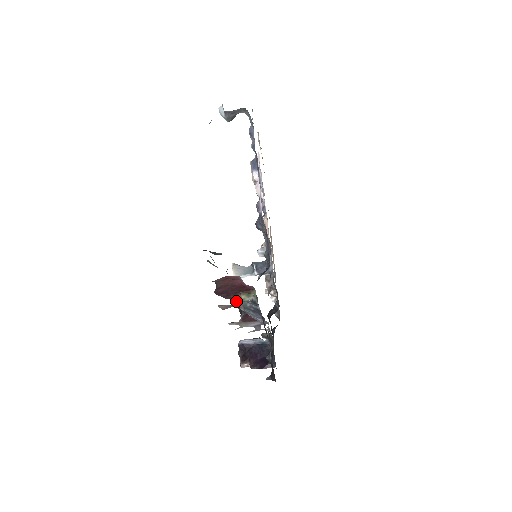
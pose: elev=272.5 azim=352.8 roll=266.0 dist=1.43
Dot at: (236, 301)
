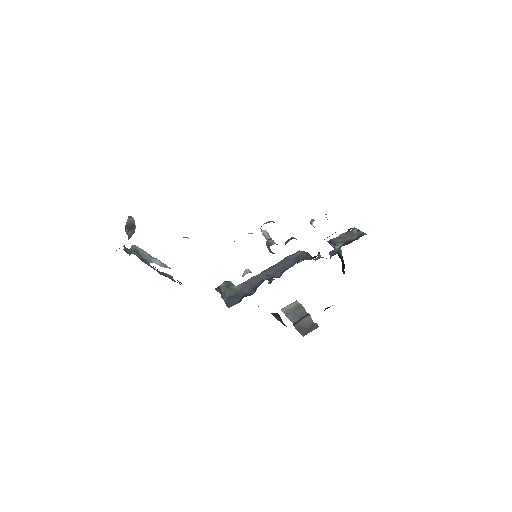
Dot at: occluded
